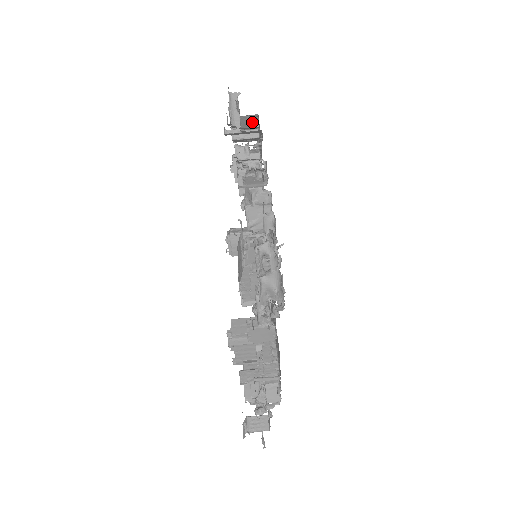
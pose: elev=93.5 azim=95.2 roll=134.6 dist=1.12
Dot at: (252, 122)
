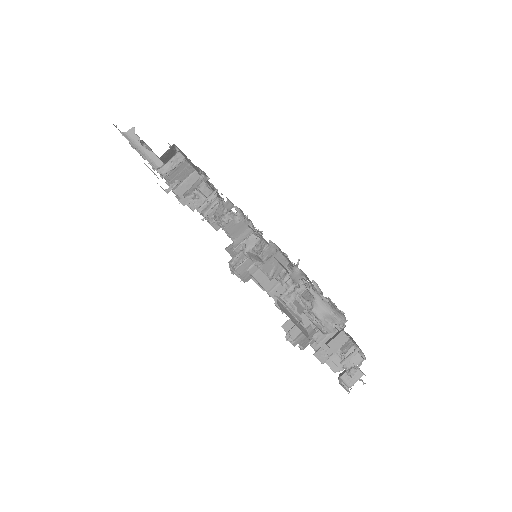
Dot at: (171, 152)
